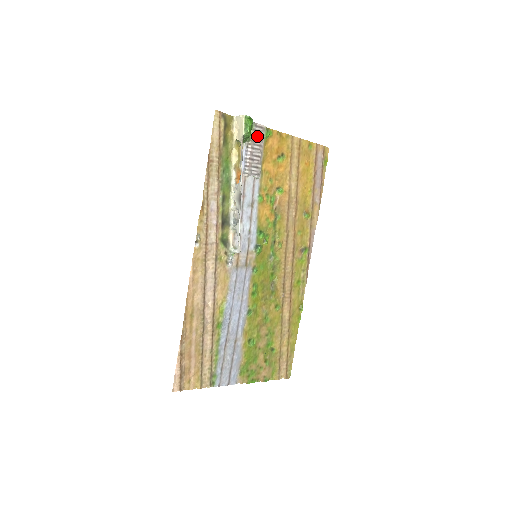
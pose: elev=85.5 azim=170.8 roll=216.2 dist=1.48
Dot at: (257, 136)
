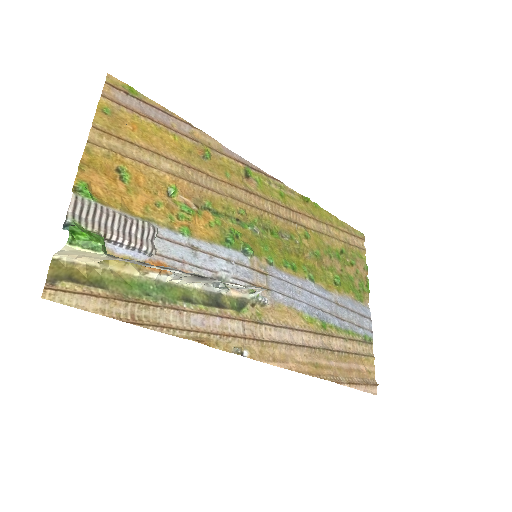
Dot at: (90, 216)
